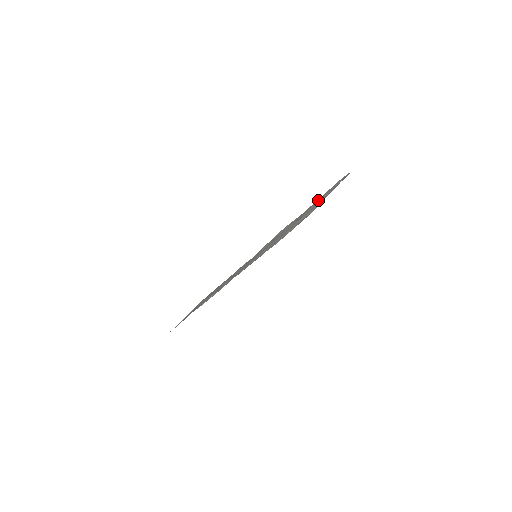
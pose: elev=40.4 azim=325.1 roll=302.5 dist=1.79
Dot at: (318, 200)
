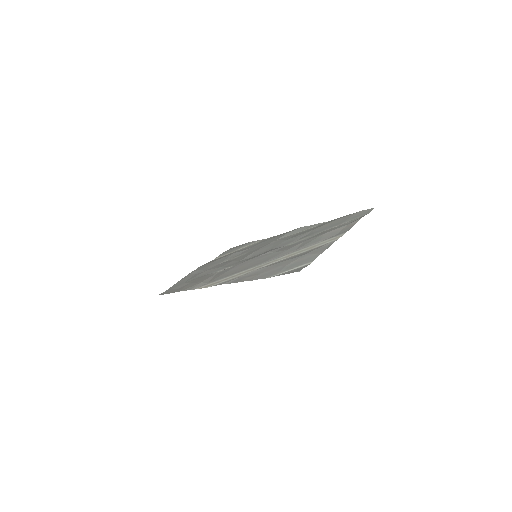
Dot at: (329, 231)
